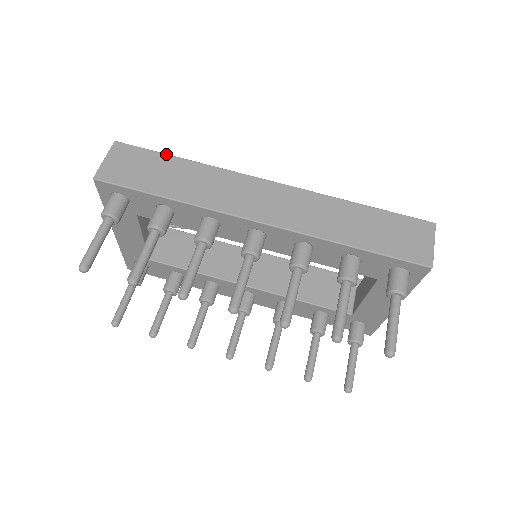
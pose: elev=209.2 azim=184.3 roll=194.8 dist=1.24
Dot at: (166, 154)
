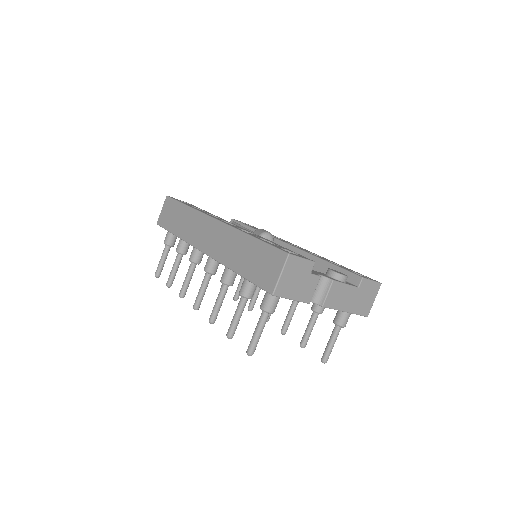
Dot at: (181, 203)
